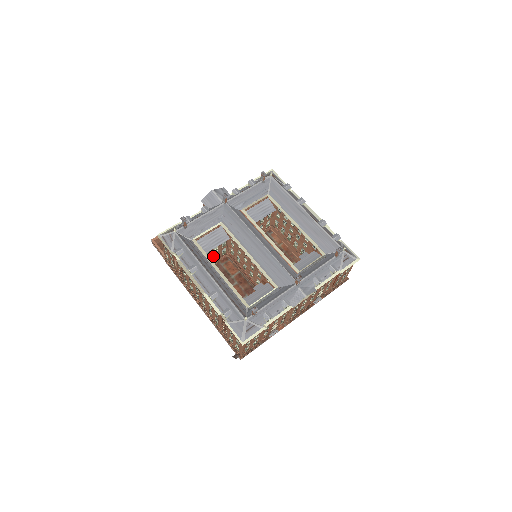
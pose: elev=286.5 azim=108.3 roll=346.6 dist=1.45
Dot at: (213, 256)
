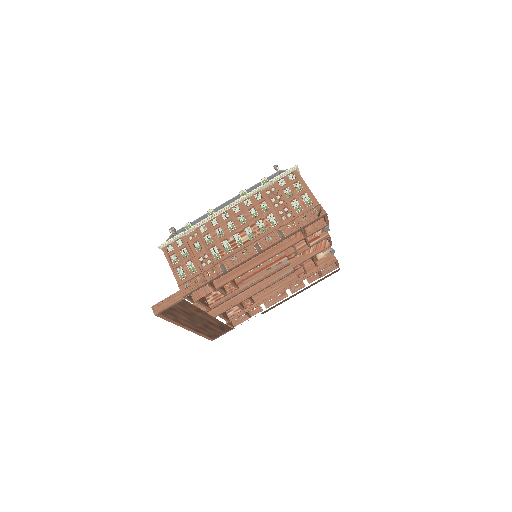
Dot at: occluded
